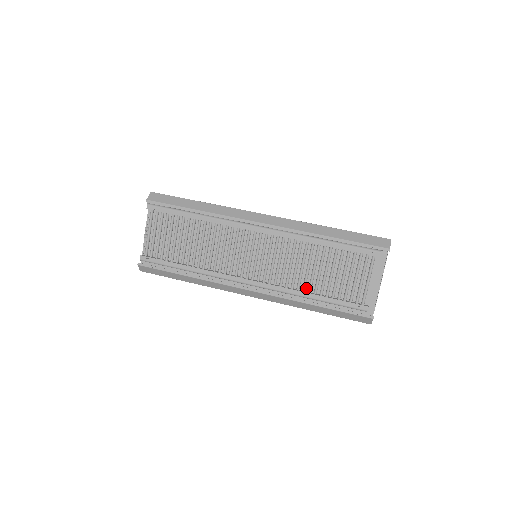
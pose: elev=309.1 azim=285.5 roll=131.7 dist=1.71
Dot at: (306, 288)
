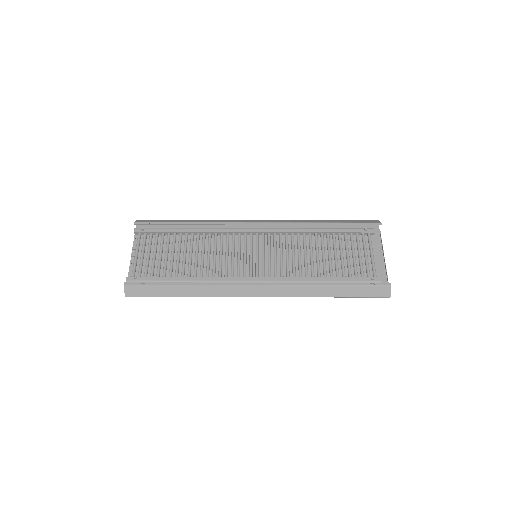
Dot at: (314, 276)
